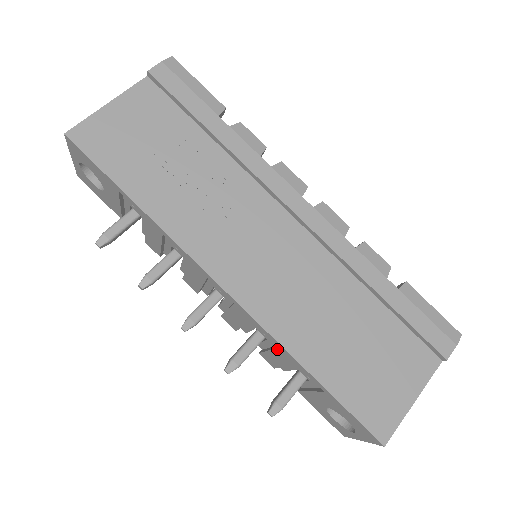
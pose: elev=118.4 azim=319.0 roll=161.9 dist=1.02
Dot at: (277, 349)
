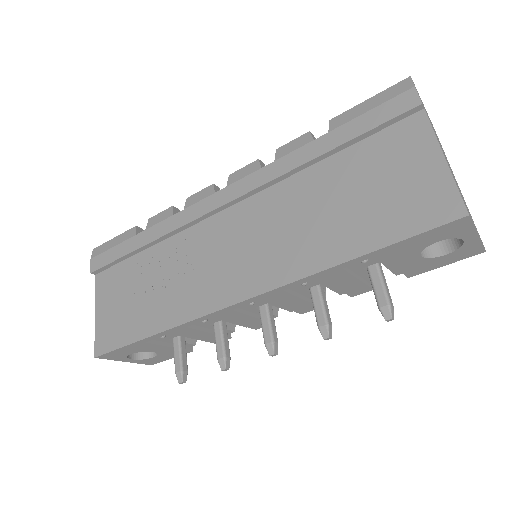
Dot at: (323, 280)
